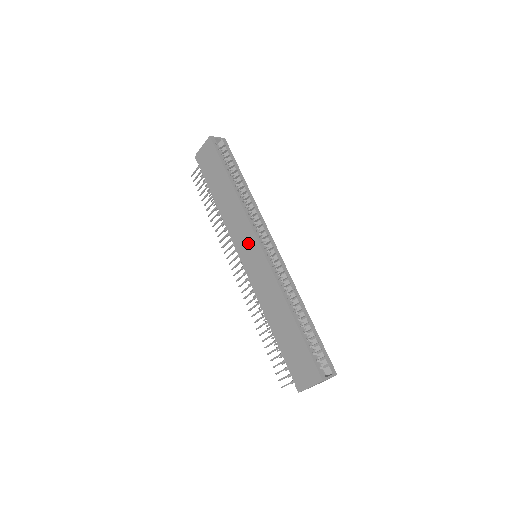
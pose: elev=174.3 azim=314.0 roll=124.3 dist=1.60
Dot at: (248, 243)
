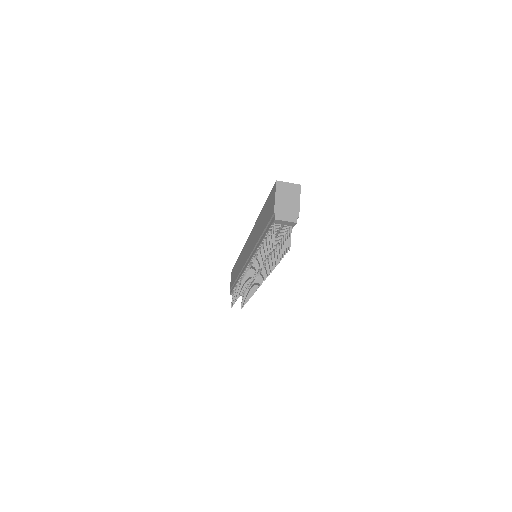
Dot at: (245, 251)
